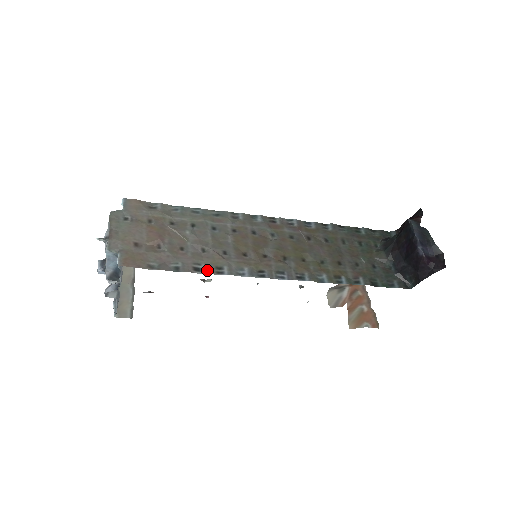
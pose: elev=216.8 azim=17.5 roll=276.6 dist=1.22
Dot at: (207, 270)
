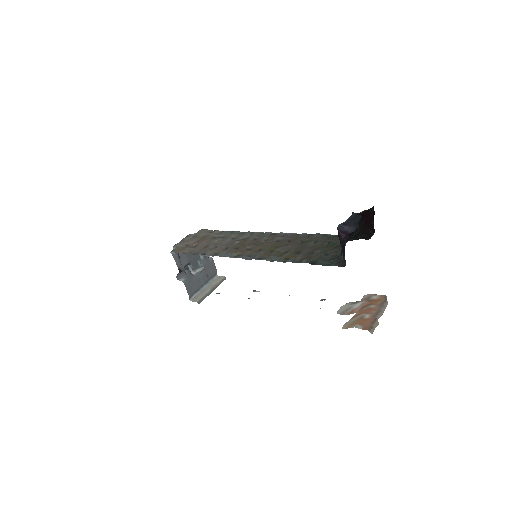
Dot at: (208, 254)
